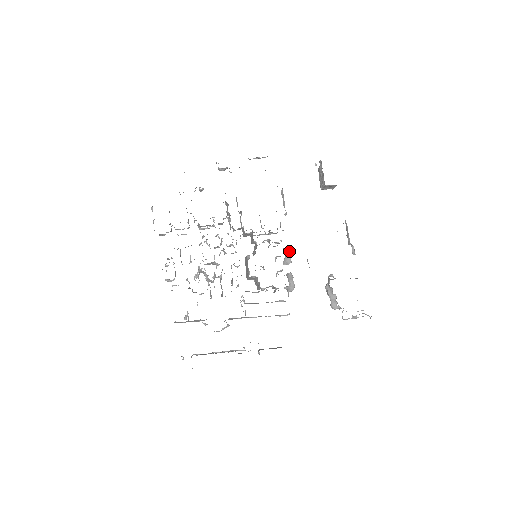
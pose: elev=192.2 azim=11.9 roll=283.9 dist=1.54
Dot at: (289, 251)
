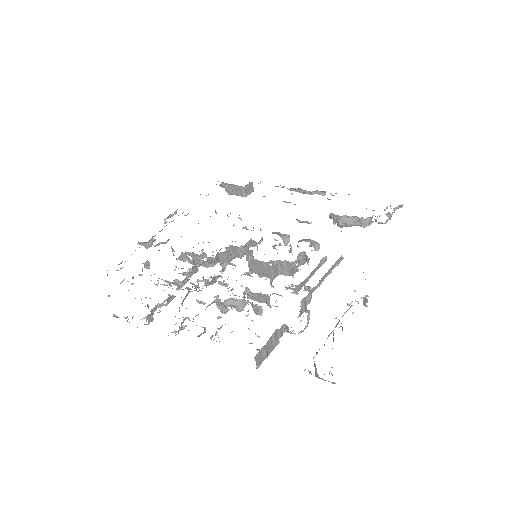
Dot at: (277, 232)
